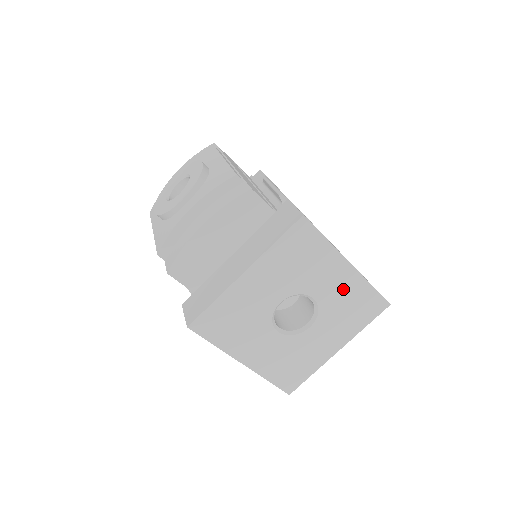
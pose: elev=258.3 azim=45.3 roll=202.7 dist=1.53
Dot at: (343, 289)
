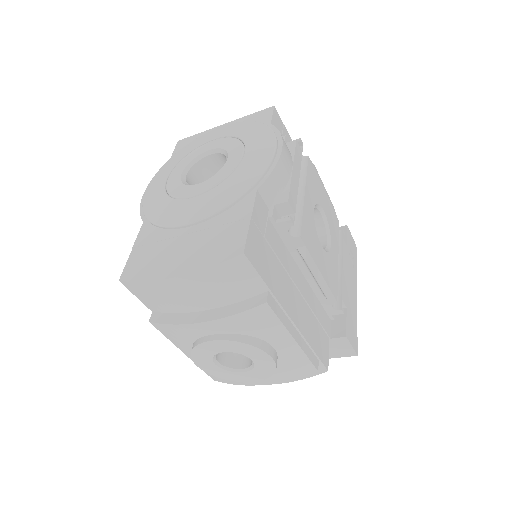
Dot at: occluded
